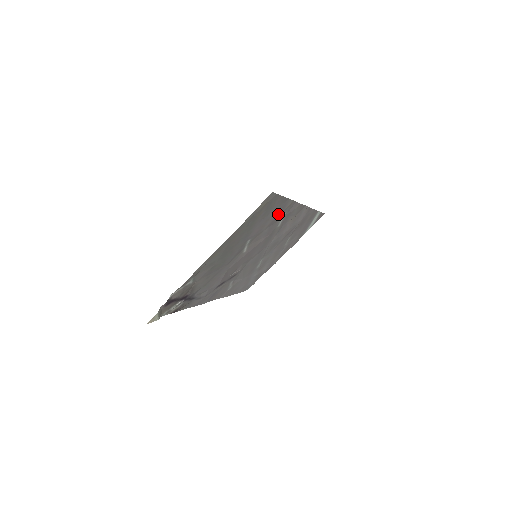
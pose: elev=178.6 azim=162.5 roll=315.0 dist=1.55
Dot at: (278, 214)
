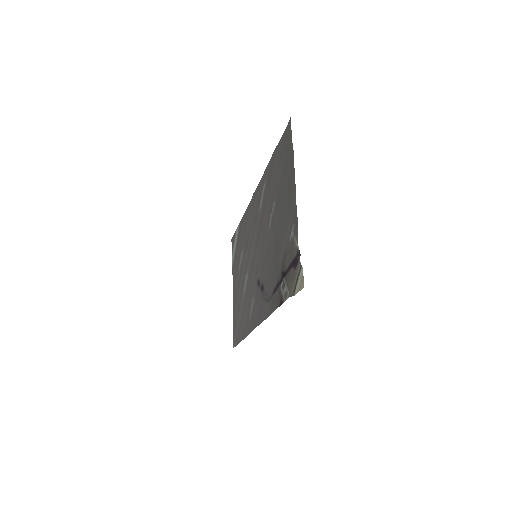
Dot at: (269, 177)
